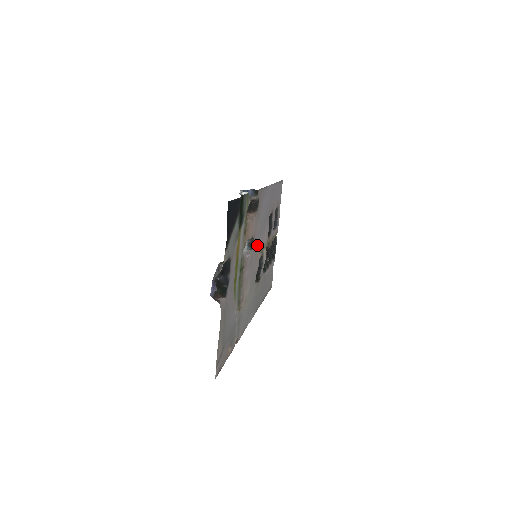
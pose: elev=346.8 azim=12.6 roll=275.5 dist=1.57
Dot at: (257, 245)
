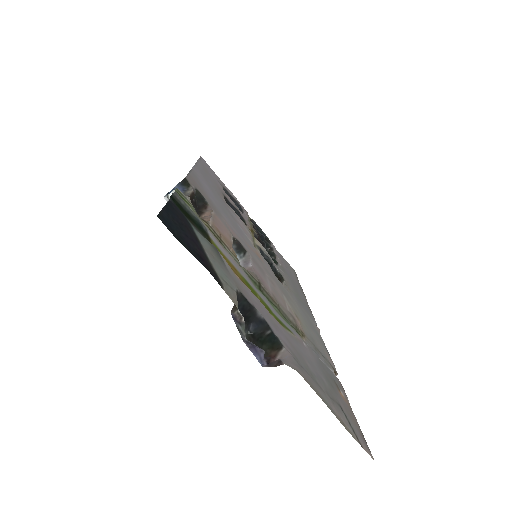
Dot at: (245, 243)
